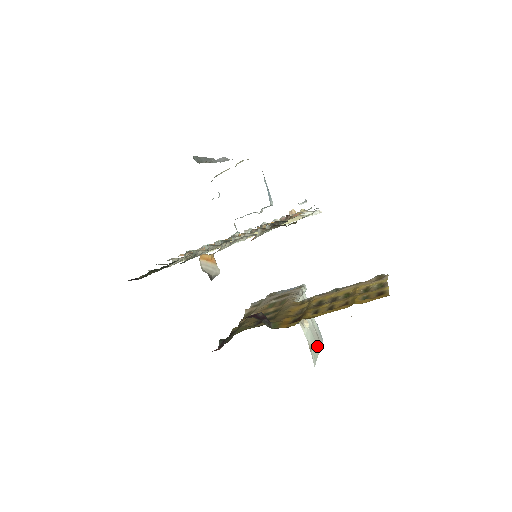
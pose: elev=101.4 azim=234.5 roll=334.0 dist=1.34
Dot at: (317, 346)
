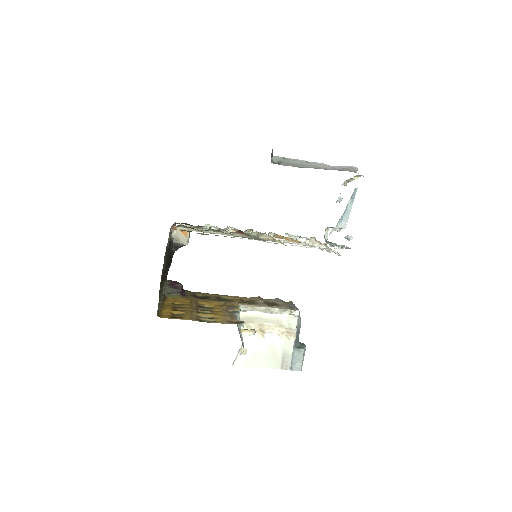
Dot at: (268, 362)
